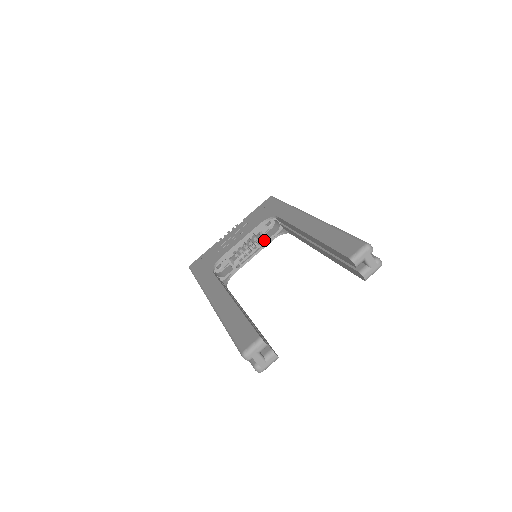
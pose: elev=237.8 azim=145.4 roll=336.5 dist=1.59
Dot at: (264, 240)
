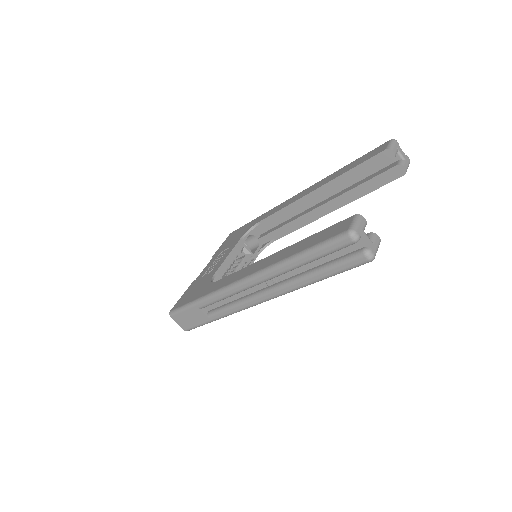
Dot at: (249, 256)
